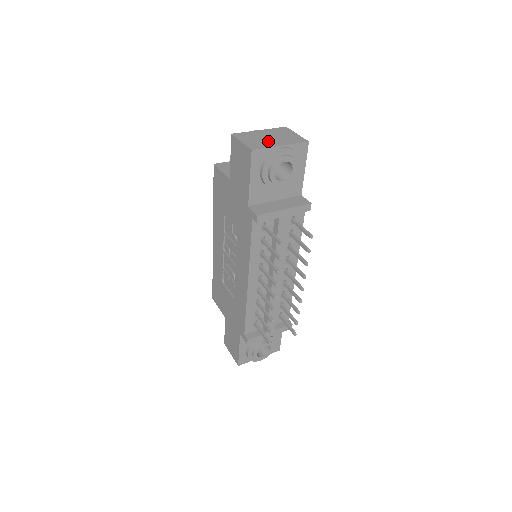
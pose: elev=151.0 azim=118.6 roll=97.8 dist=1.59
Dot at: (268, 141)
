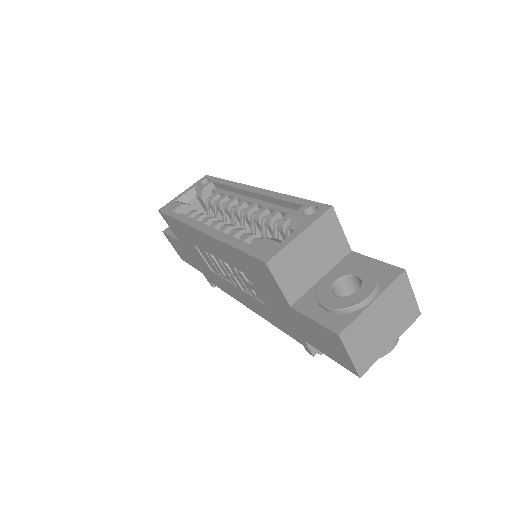
Dot at: (380, 339)
